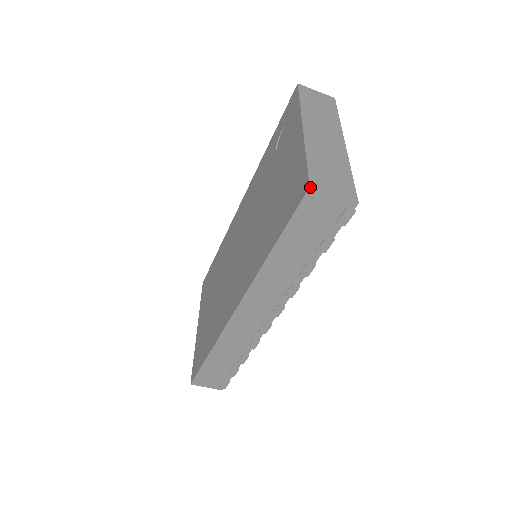
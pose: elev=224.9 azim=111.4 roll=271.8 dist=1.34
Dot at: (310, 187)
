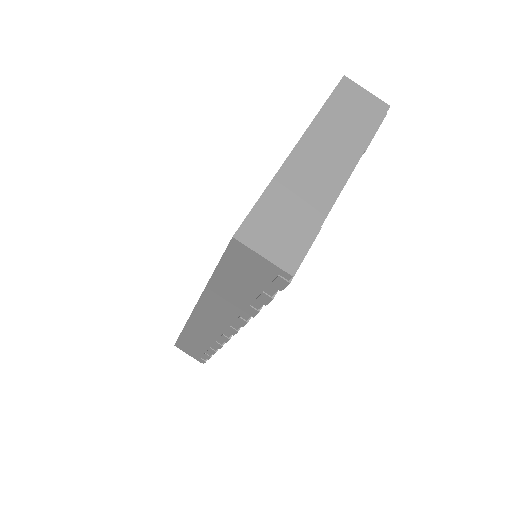
Dot at: (233, 237)
